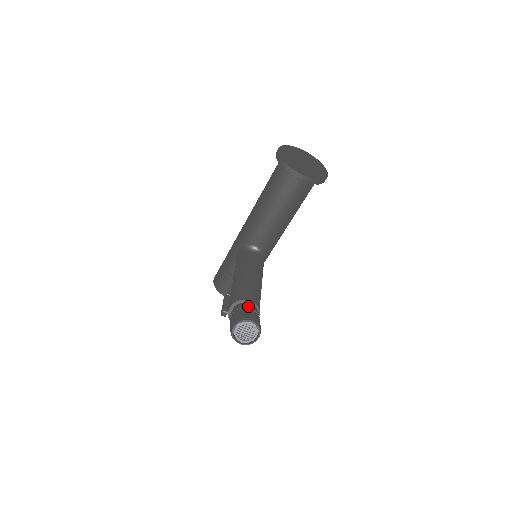
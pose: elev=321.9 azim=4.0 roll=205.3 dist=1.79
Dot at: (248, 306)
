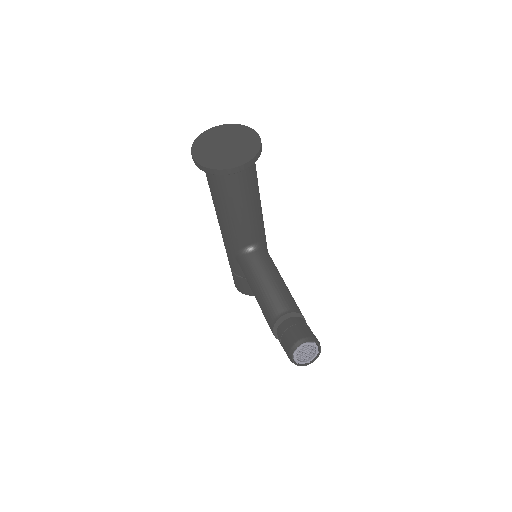
Dot at: (288, 324)
